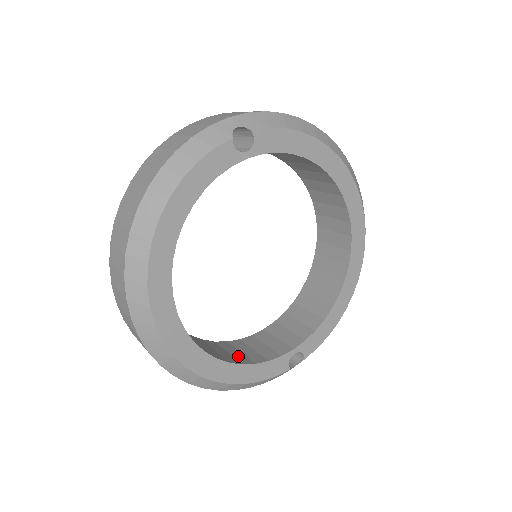
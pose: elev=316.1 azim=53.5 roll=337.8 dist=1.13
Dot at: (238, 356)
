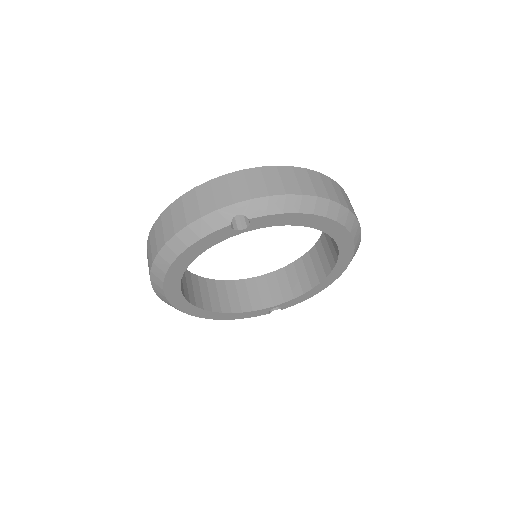
Dot at: (234, 302)
